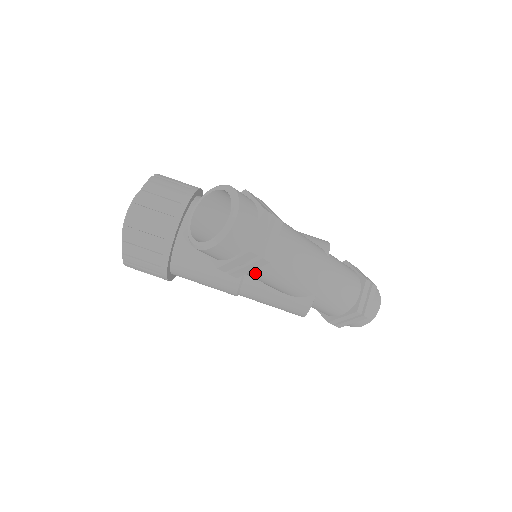
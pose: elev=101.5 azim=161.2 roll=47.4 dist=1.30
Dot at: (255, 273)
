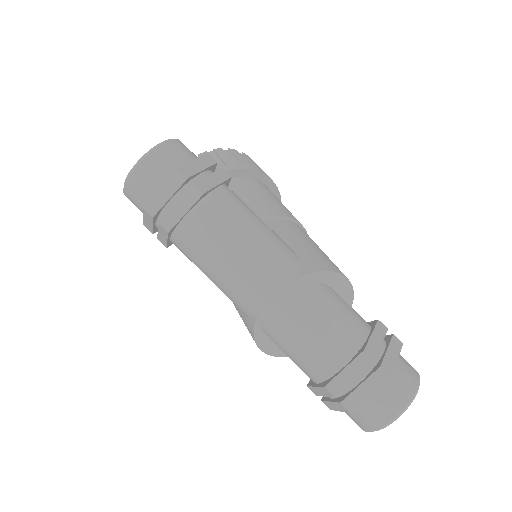
Dot at: (180, 249)
